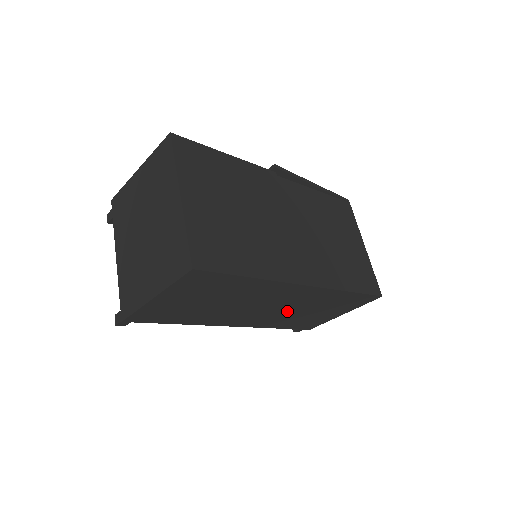
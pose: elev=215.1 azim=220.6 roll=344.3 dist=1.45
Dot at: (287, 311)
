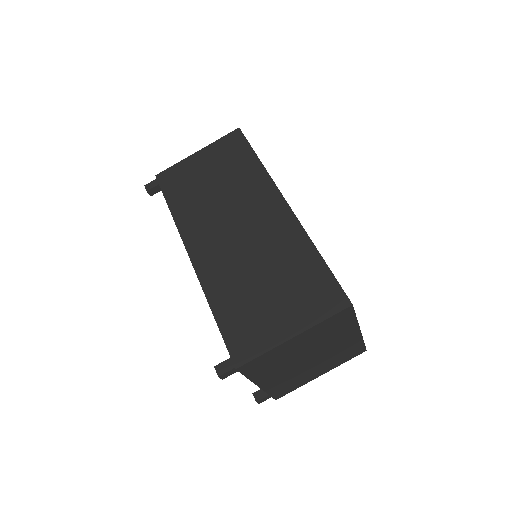
Dot at: (247, 258)
